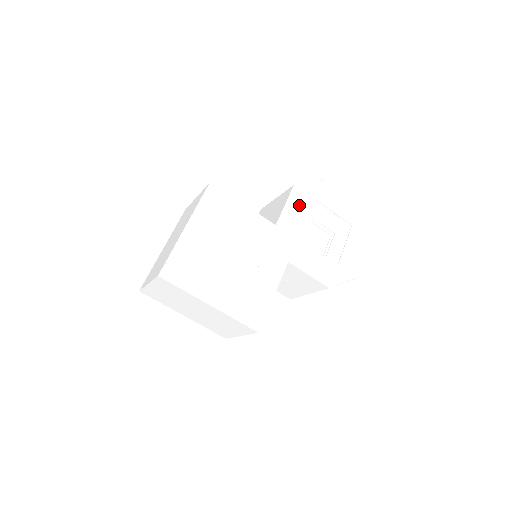
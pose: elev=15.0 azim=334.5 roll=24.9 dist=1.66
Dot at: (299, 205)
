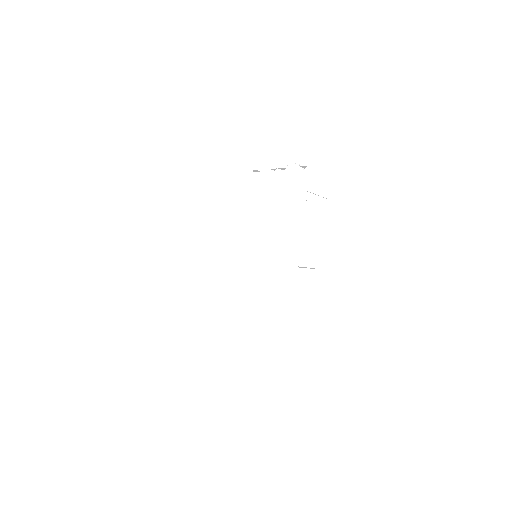
Dot at: (297, 204)
